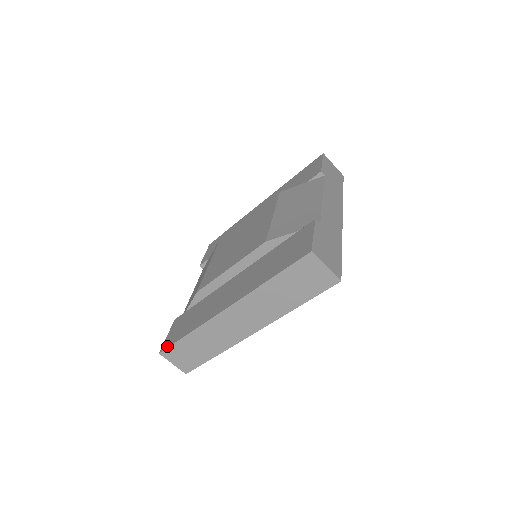
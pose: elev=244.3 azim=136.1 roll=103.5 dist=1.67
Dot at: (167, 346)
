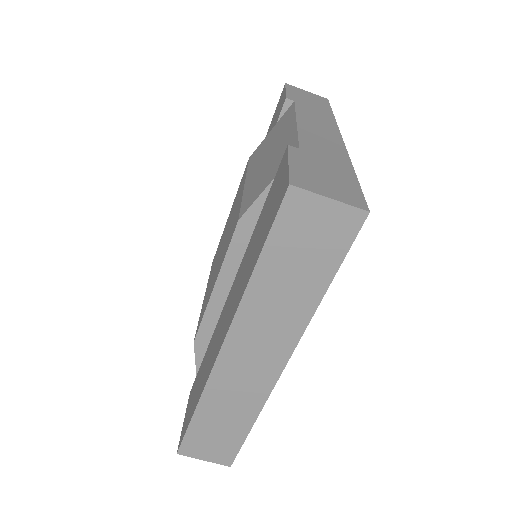
Dot at: (181, 439)
